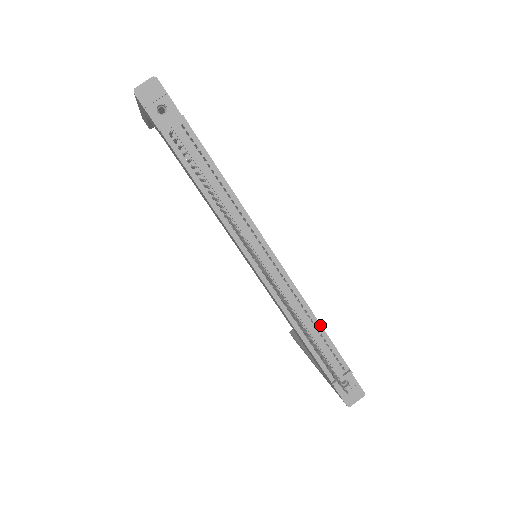
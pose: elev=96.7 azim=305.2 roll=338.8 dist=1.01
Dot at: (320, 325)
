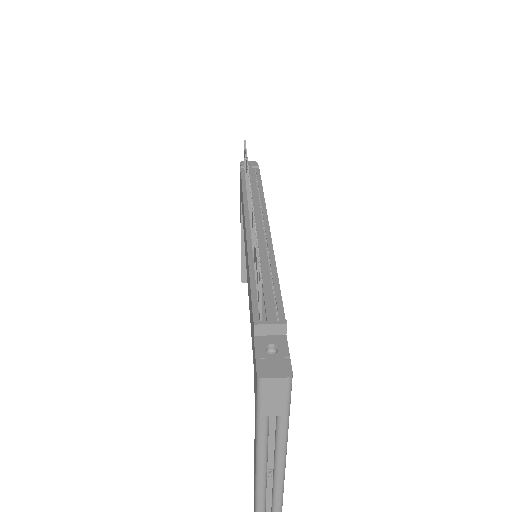
Dot at: (277, 275)
